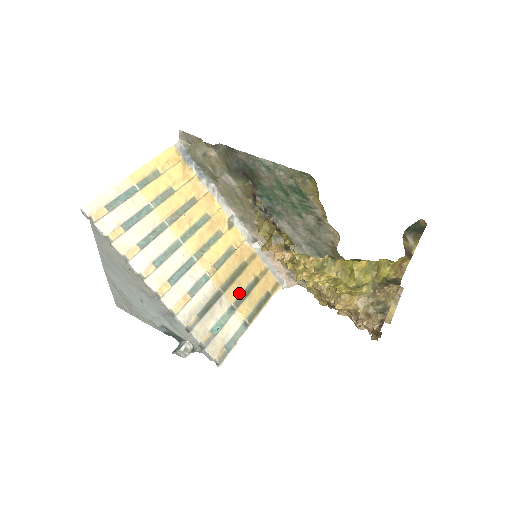
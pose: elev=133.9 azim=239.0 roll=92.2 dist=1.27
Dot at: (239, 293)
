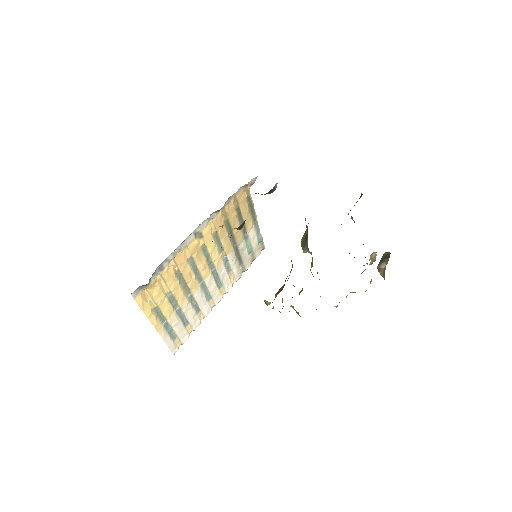
Dot at: (240, 230)
